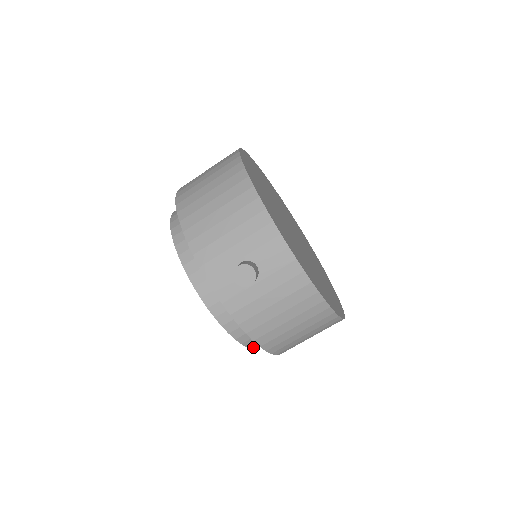
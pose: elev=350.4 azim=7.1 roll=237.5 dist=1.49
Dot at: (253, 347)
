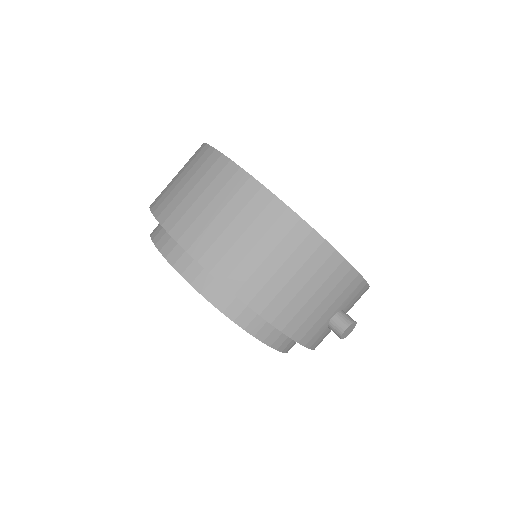
Dot at: occluded
